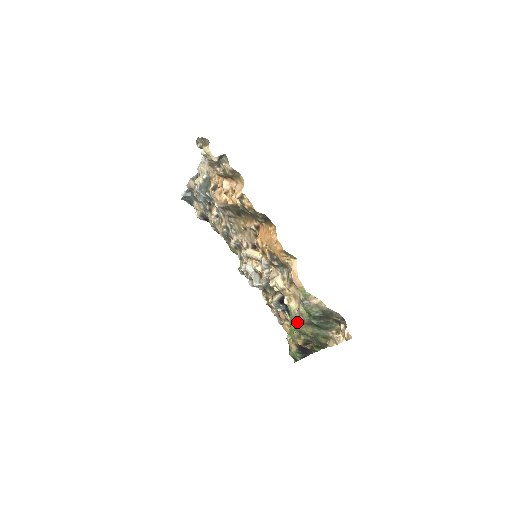
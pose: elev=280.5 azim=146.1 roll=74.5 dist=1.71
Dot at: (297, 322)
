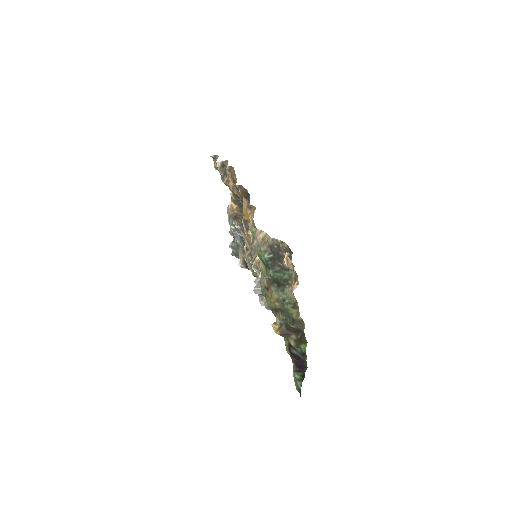
Dot at: (265, 291)
